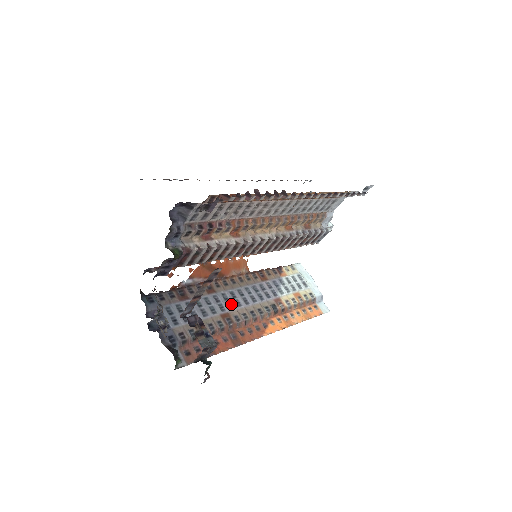
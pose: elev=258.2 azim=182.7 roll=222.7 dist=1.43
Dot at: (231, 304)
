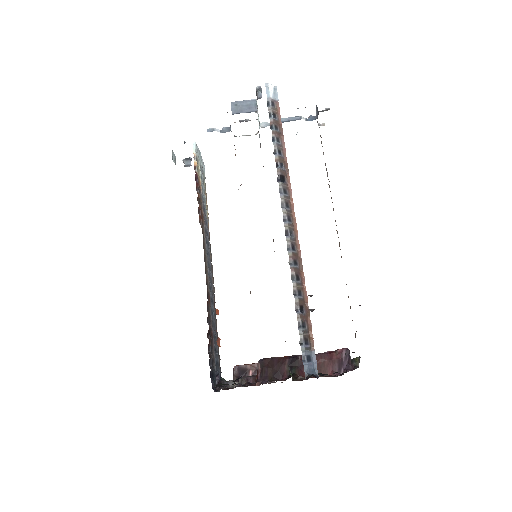
Dot at: (212, 288)
